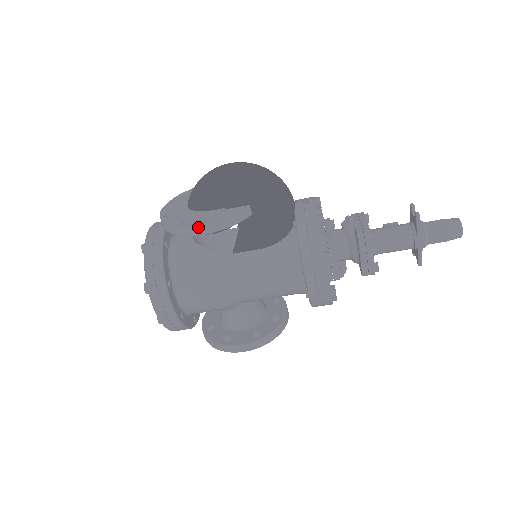
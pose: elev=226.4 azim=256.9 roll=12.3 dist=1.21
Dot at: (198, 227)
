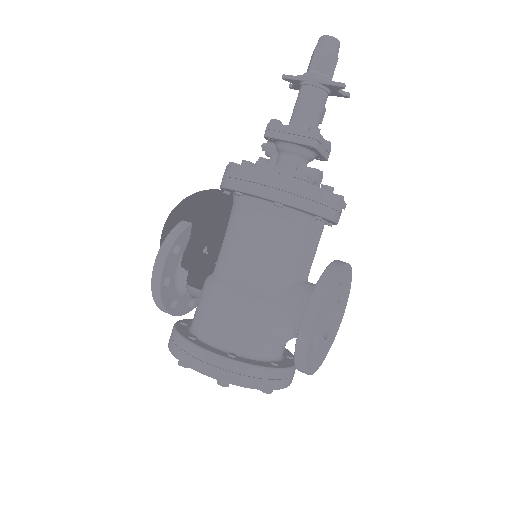
Dot at: (155, 267)
